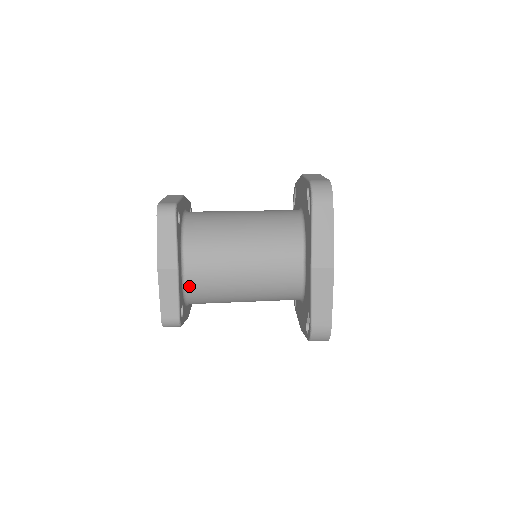
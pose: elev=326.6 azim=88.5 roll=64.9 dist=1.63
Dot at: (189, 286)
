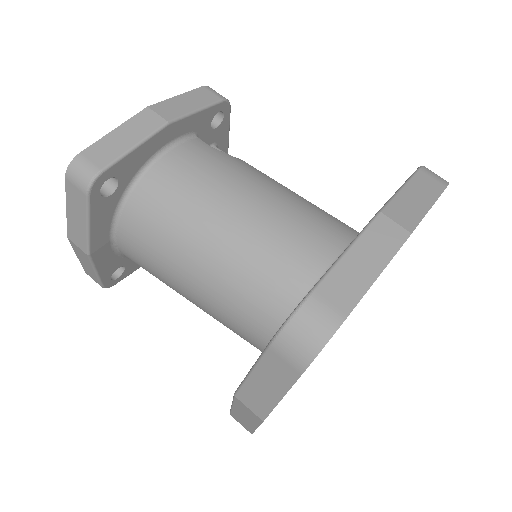
Dot at: occluded
